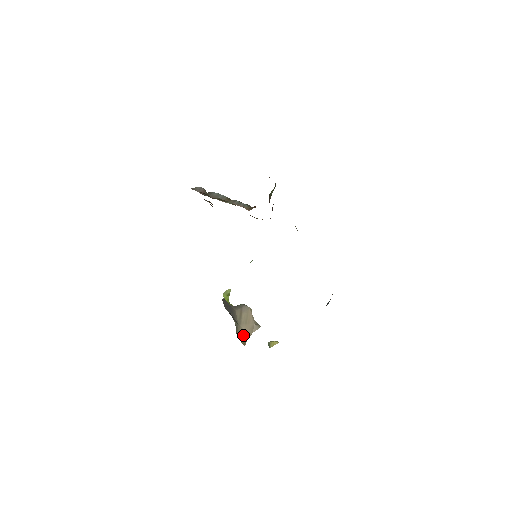
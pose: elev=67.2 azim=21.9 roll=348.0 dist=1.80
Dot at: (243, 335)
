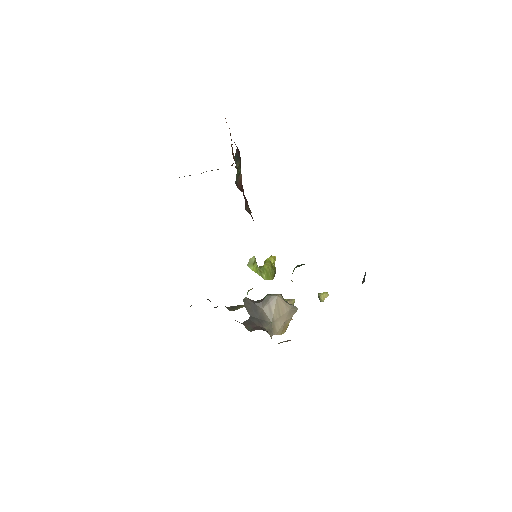
Dot at: (282, 328)
